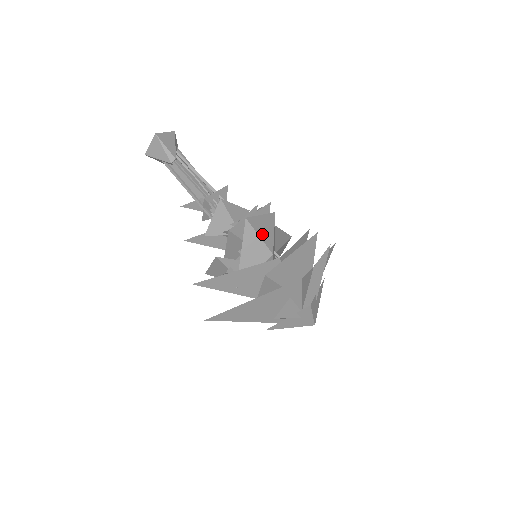
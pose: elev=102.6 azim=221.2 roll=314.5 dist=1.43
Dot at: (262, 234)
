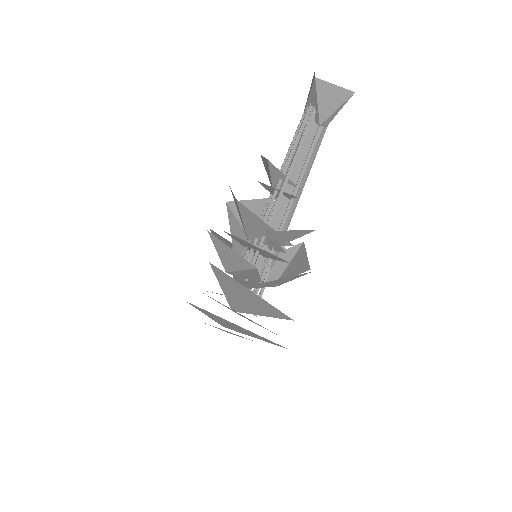
Dot at: occluded
